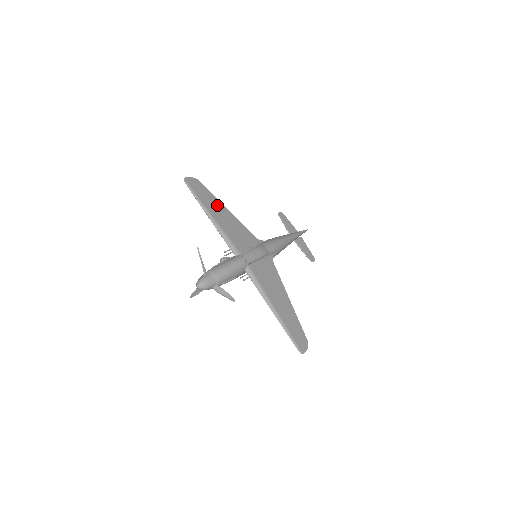
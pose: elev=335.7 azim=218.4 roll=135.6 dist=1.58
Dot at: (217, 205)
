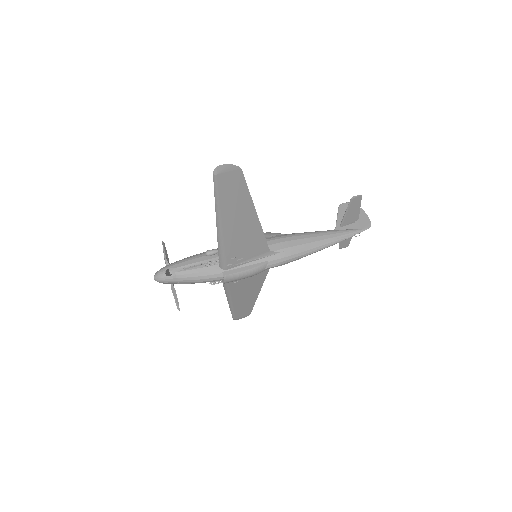
Dot at: (243, 210)
